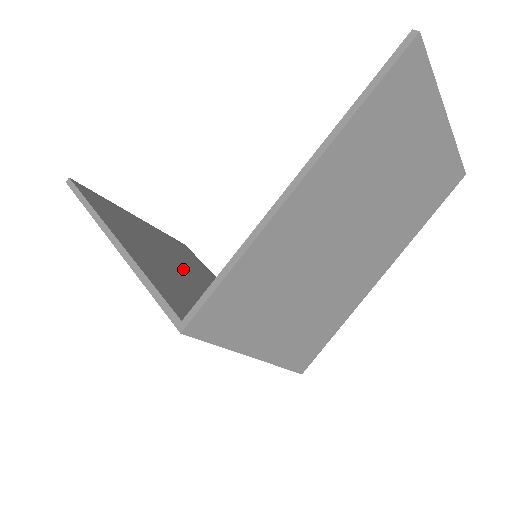
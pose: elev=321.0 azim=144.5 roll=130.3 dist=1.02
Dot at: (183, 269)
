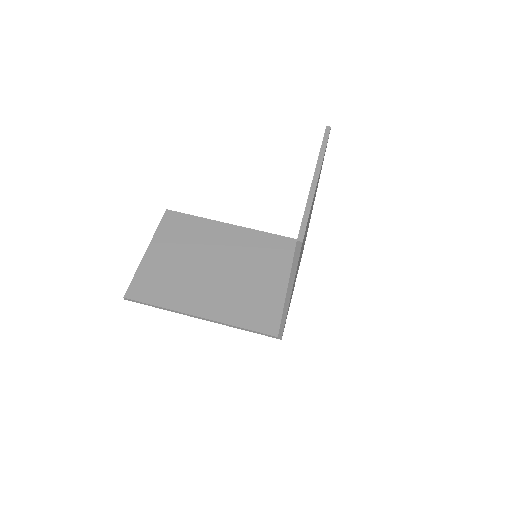
Dot at: (216, 267)
